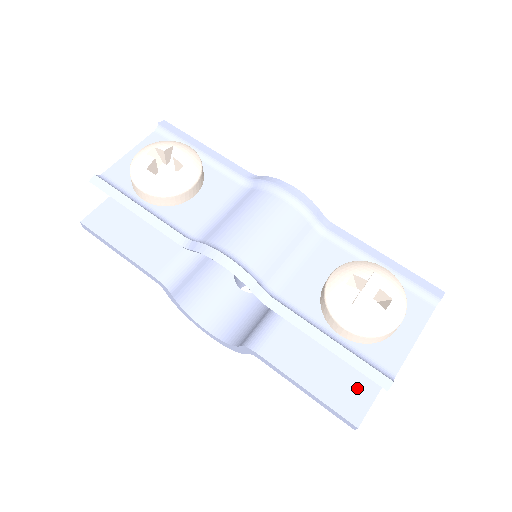
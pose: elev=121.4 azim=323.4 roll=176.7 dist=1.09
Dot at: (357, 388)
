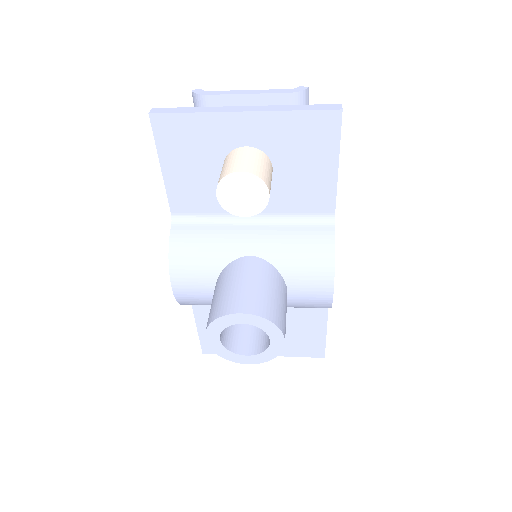
Dot at: occluded
